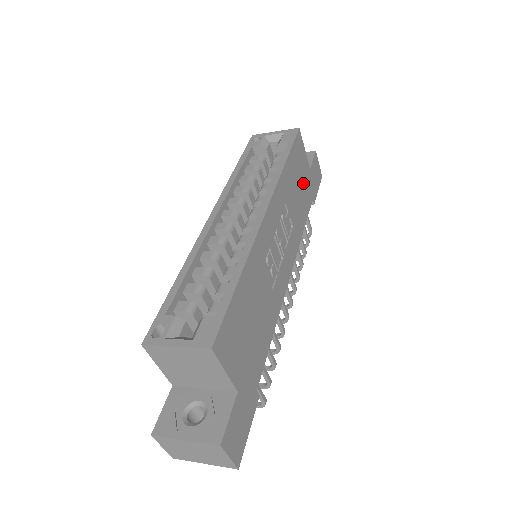
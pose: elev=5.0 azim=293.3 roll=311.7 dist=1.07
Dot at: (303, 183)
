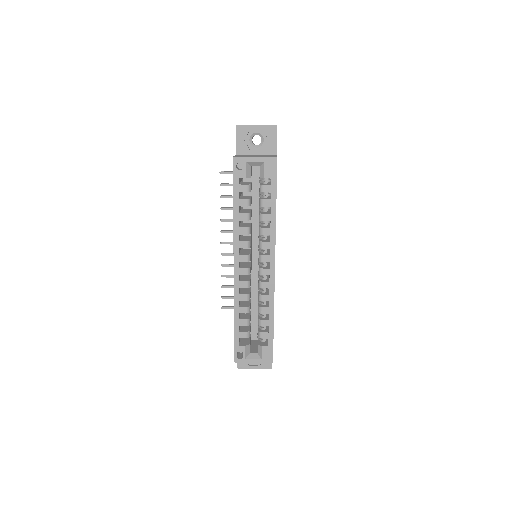
Dot at: occluded
